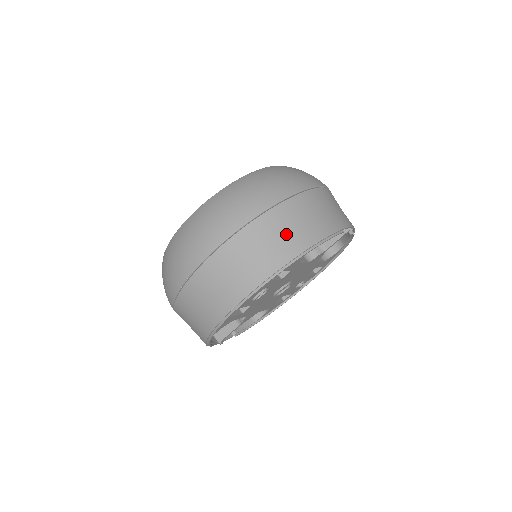
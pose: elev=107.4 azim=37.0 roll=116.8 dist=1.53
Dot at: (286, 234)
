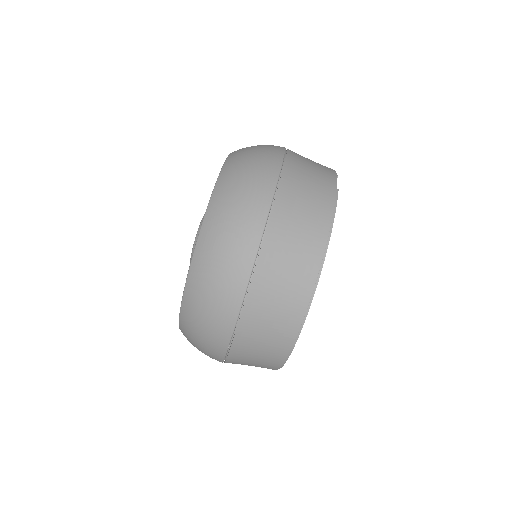
Dot at: (298, 240)
